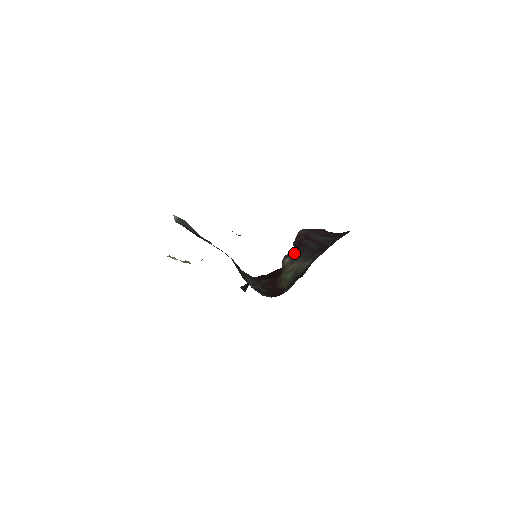
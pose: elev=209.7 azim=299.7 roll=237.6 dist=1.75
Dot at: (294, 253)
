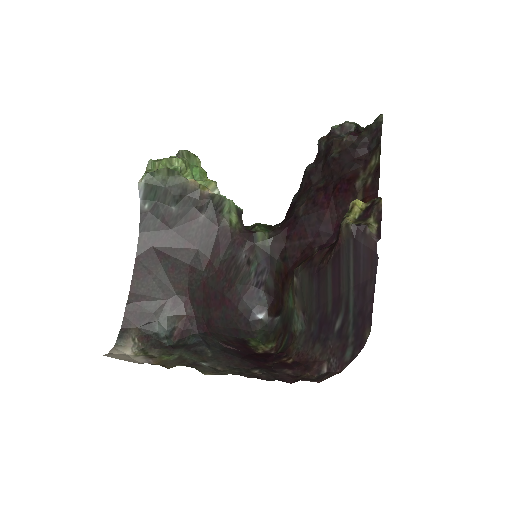
Dot at: (302, 282)
